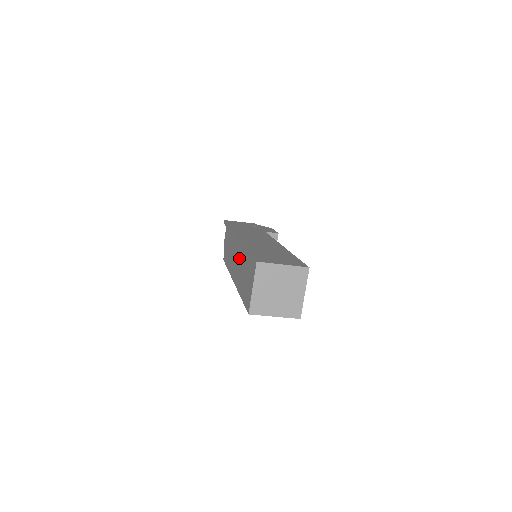
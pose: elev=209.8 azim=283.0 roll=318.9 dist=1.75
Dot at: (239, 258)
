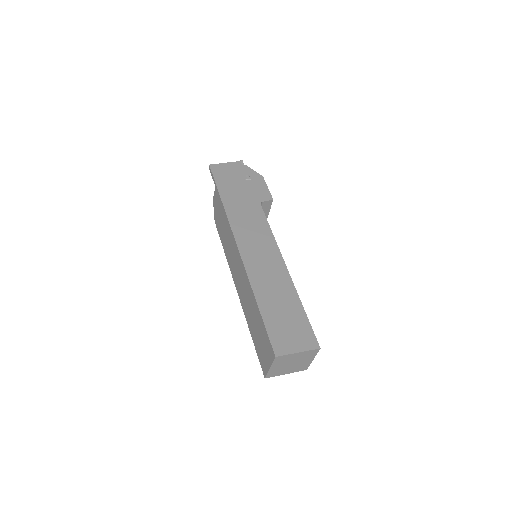
Dot at: (245, 289)
